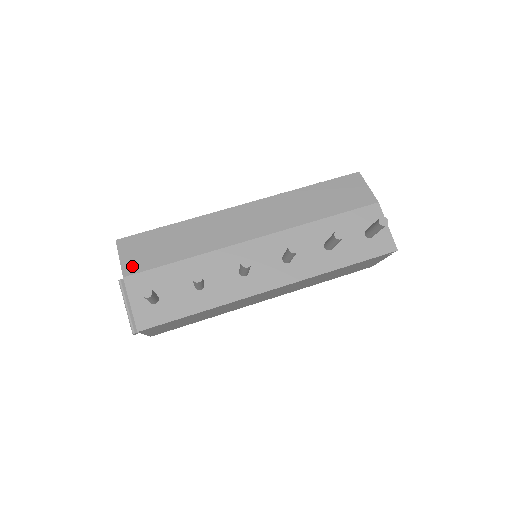
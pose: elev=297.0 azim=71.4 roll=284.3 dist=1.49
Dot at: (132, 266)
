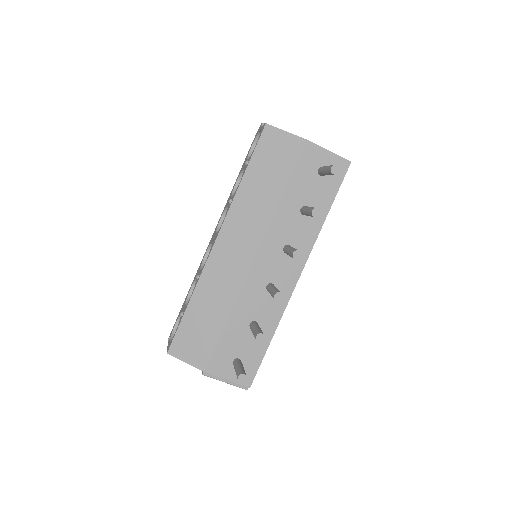
Dot at: (200, 360)
